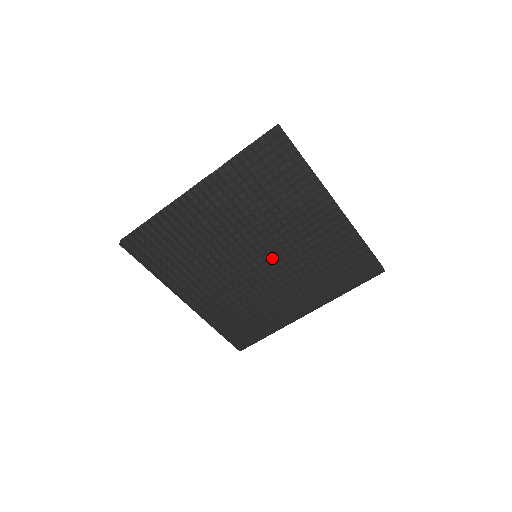
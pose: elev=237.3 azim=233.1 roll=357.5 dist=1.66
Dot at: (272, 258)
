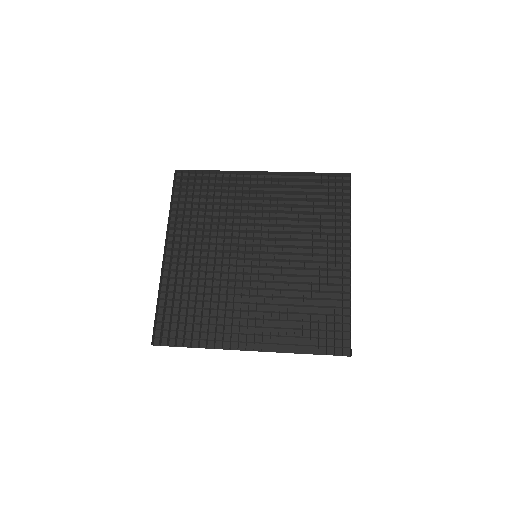
Dot at: (267, 245)
